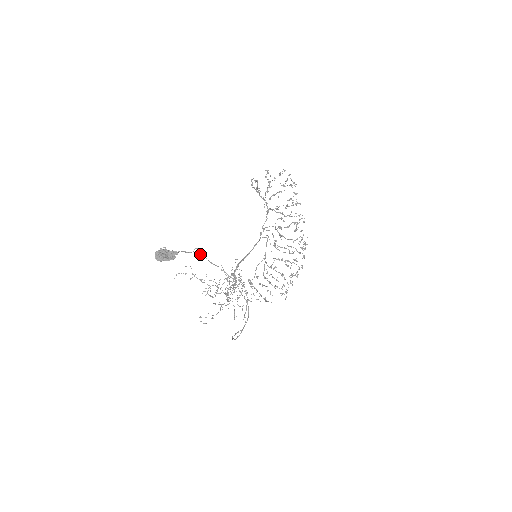
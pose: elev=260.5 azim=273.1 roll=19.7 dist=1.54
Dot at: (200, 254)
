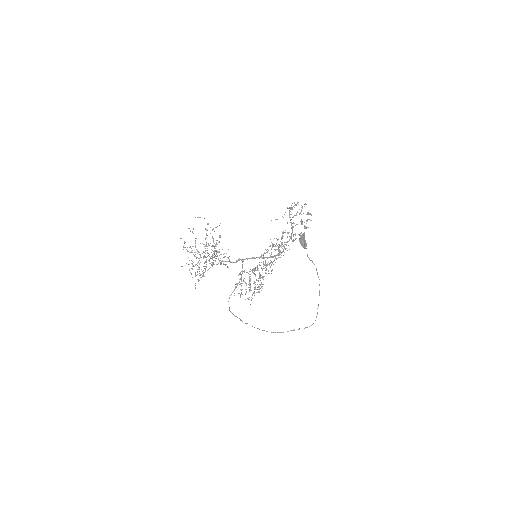
Dot at: occluded
